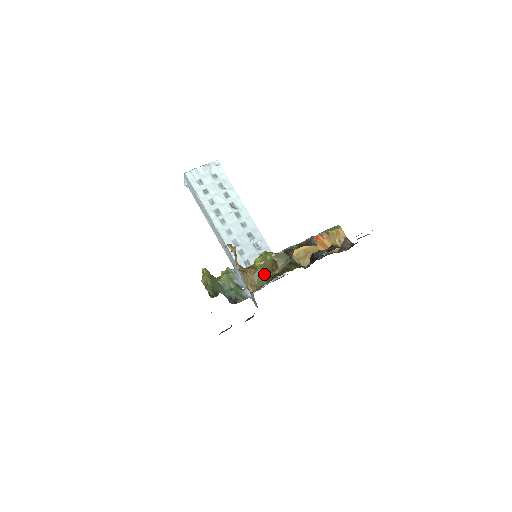
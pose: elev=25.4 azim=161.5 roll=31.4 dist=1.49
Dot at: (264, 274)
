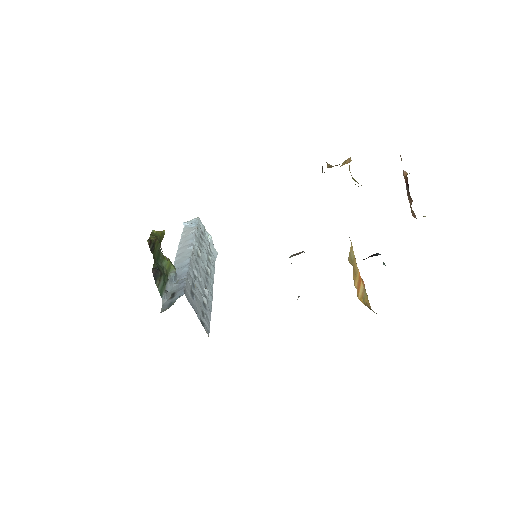
Dot at: occluded
